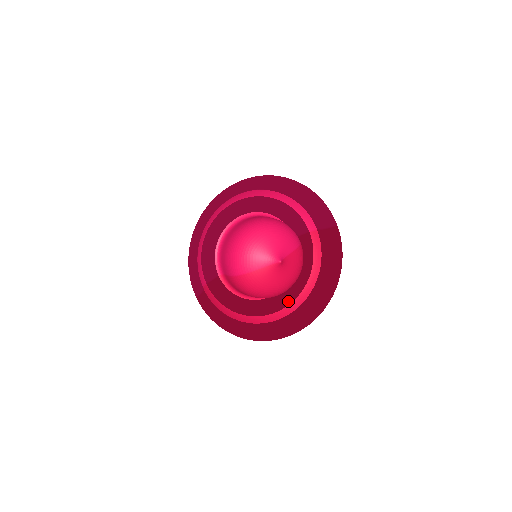
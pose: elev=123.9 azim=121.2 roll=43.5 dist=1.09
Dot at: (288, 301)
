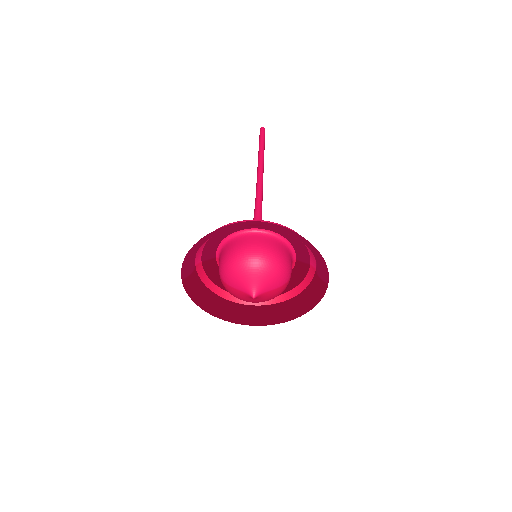
Dot at: occluded
